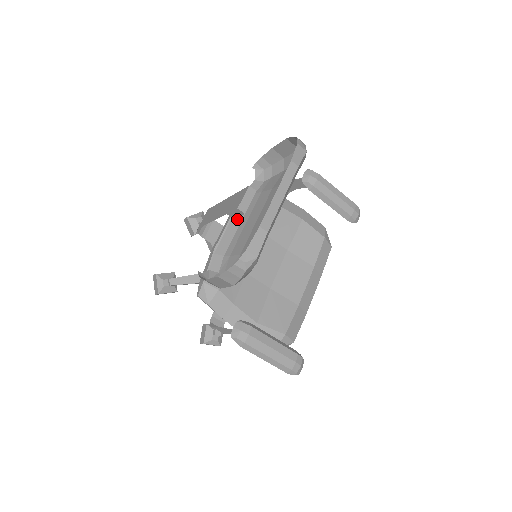
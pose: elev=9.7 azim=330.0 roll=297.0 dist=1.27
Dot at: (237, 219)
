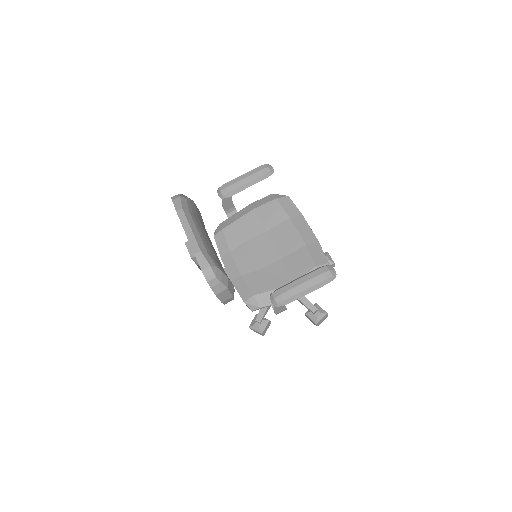
Dot at: occluded
